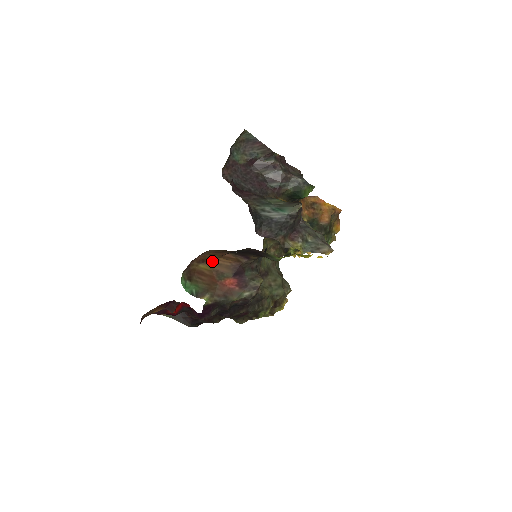
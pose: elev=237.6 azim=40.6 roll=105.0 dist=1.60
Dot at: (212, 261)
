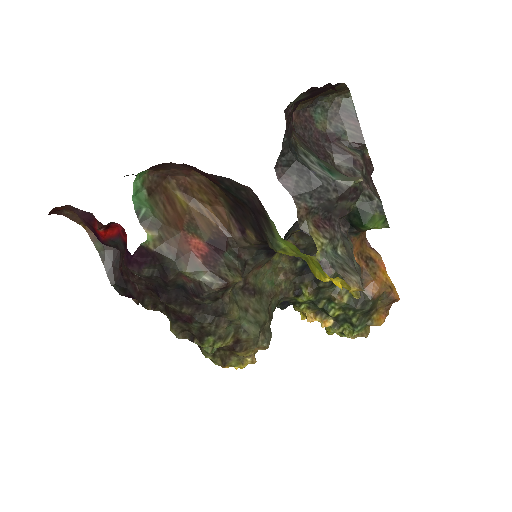
Dot at: (197, 202)
